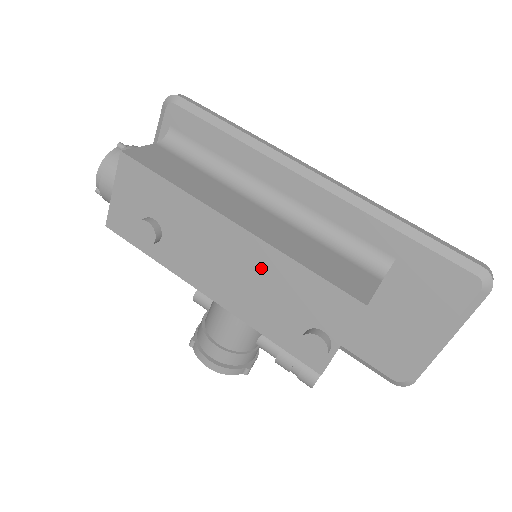
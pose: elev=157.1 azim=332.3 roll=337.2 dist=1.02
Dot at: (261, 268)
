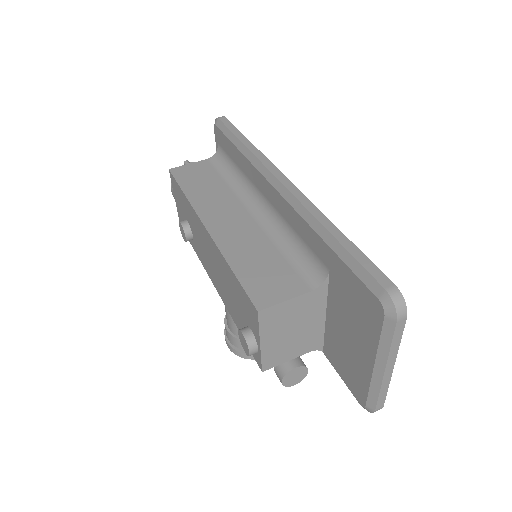
Dot at: (221, 267)
